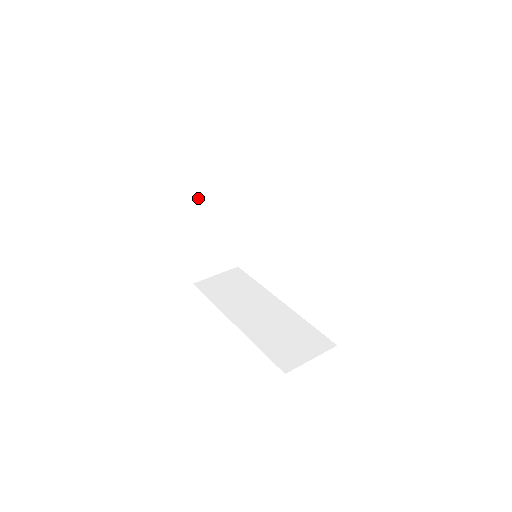
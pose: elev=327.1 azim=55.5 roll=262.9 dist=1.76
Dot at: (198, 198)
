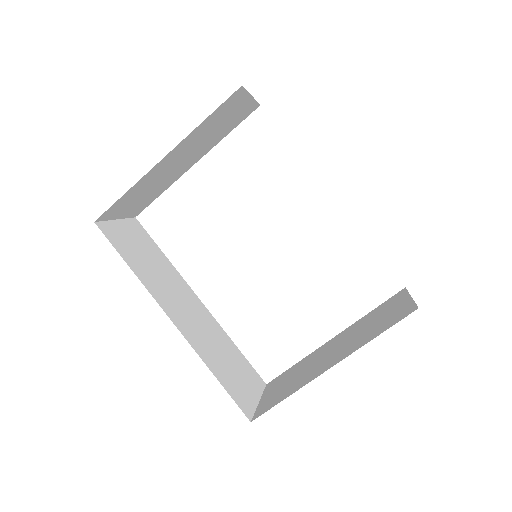
Dot at: (210, 125)
